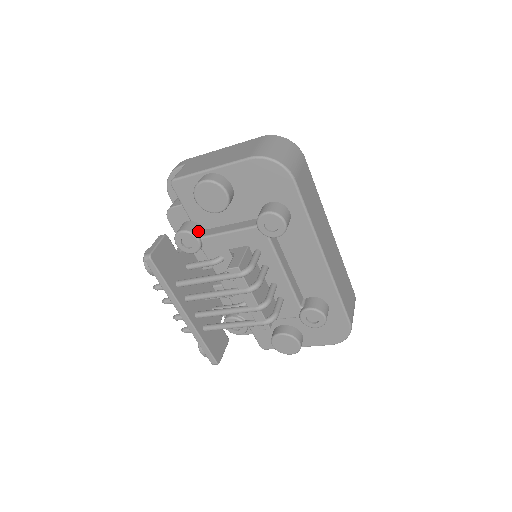
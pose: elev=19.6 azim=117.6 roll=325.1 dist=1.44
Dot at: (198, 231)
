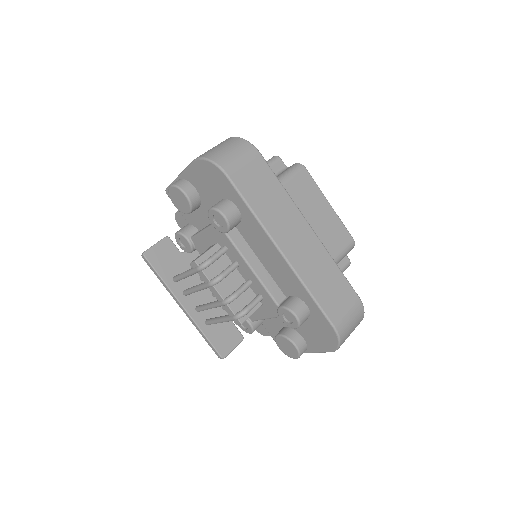
Dot at: (189, 232)
